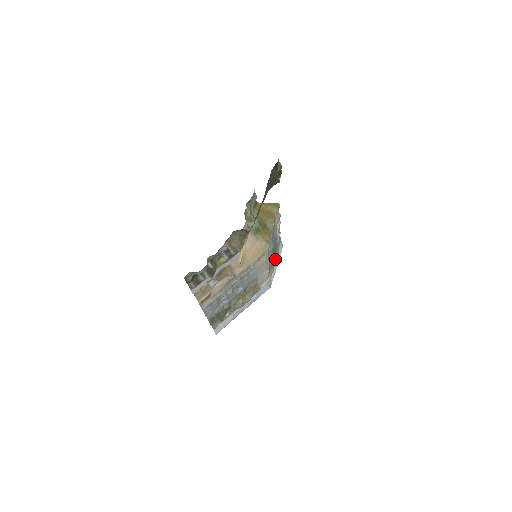
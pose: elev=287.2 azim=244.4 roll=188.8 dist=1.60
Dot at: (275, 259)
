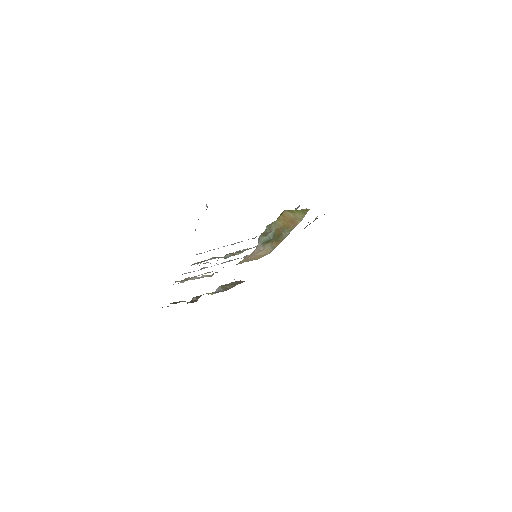
Dot at: occluded
